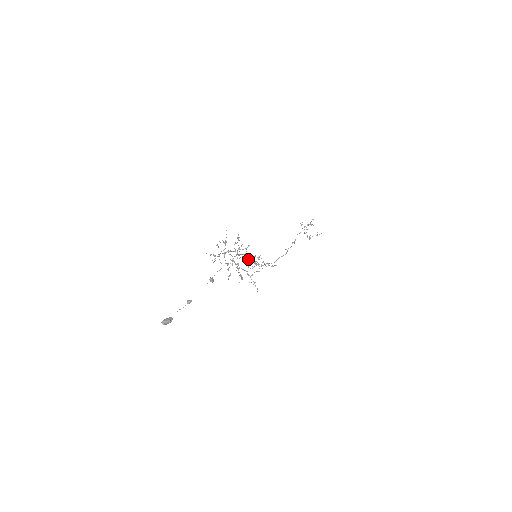
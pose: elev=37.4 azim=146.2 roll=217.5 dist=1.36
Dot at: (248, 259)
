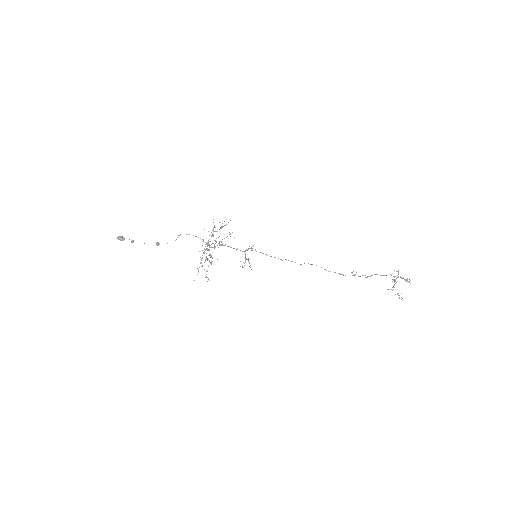
Dot at: (209, 255)
